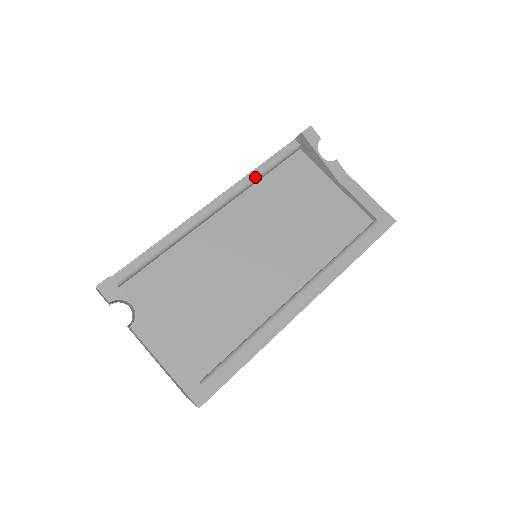
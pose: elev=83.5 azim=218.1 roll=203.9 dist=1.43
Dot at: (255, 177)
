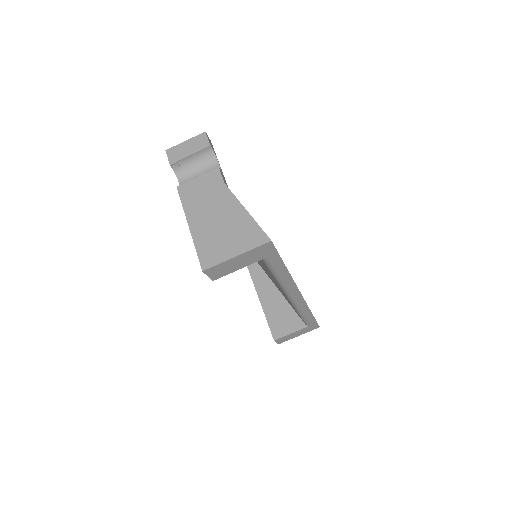
Dot at: occluded
